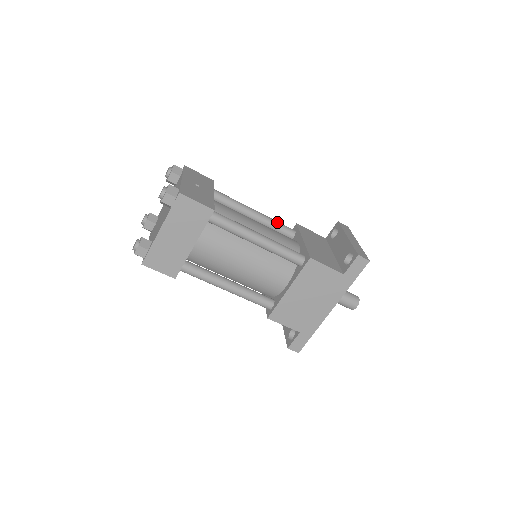
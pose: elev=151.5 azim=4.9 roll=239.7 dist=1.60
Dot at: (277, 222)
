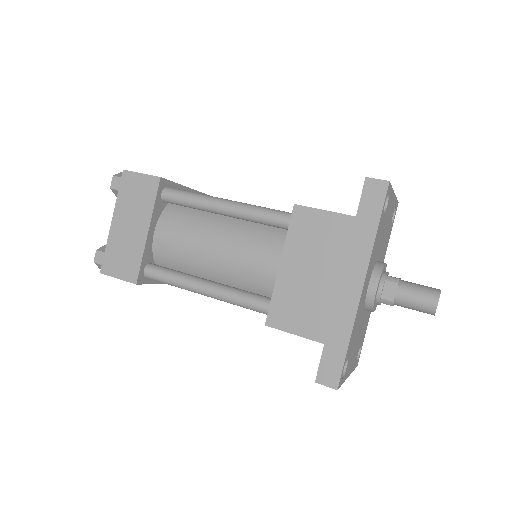
Dot at: occluded
